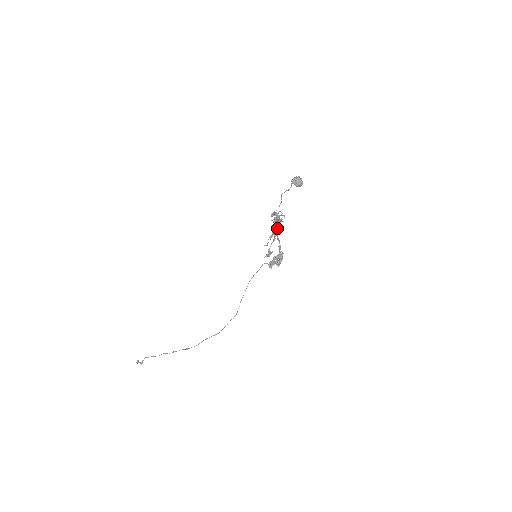
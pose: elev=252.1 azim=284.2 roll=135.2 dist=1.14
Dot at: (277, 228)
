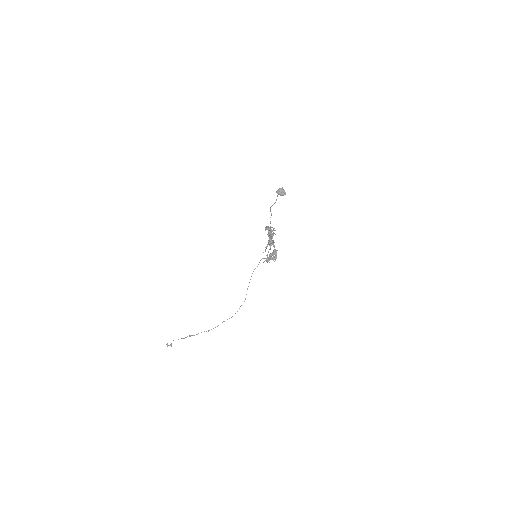
Dot at: (271, 240)
